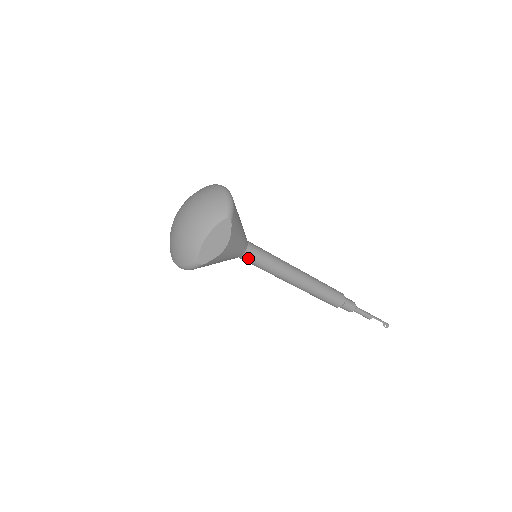
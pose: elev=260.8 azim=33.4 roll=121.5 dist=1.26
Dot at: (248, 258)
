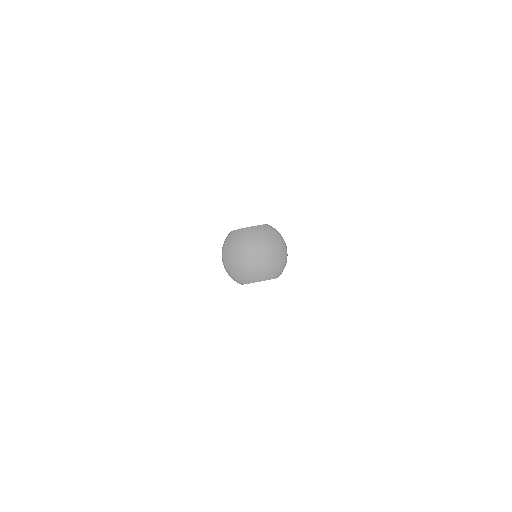
Dot at: occluded
